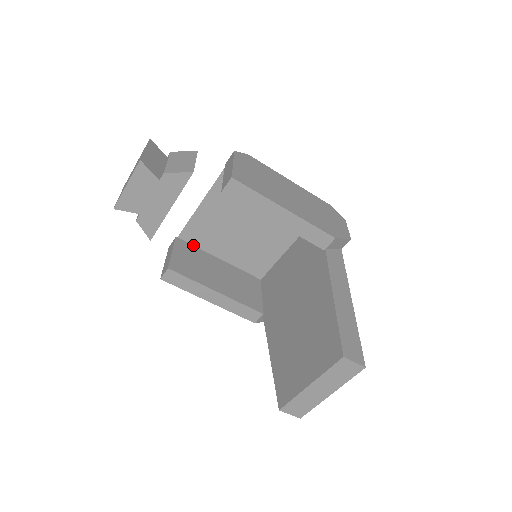
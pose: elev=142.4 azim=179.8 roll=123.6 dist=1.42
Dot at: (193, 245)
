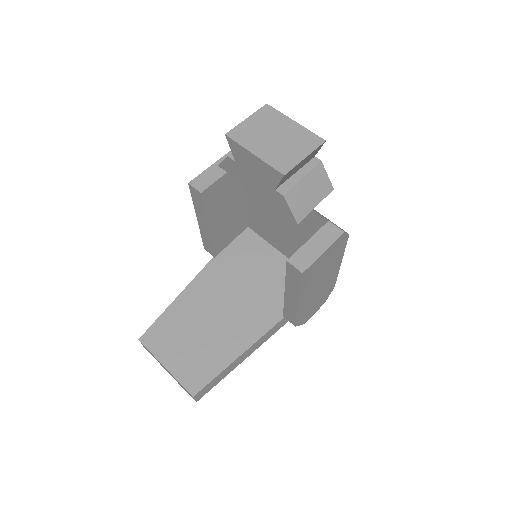
Dot at: occluded
